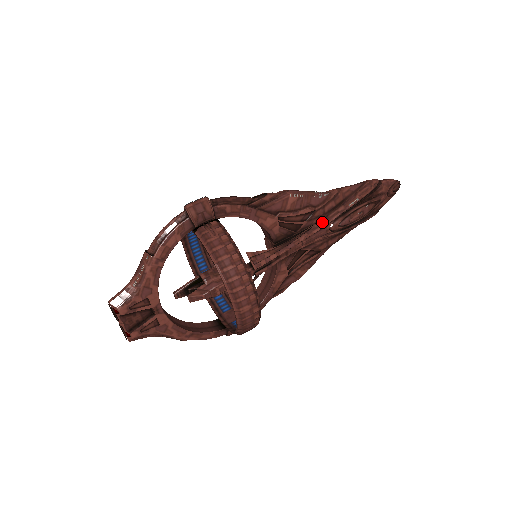
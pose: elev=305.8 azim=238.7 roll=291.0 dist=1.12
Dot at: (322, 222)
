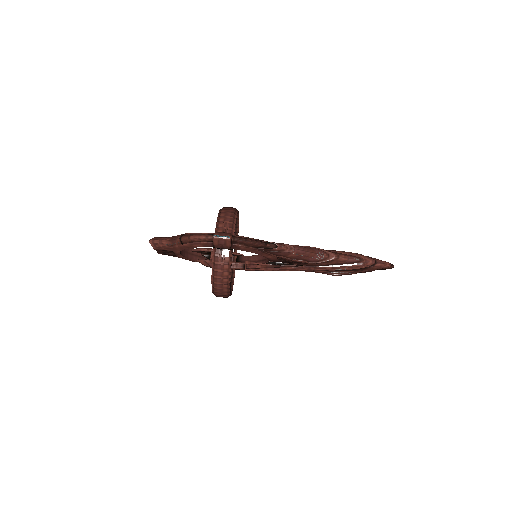
Dot at: (310, 268)
